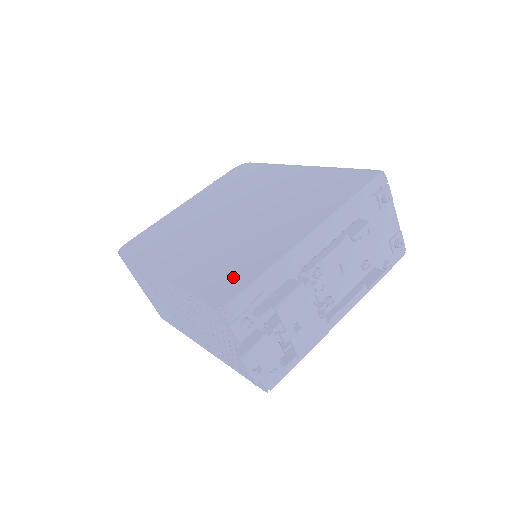
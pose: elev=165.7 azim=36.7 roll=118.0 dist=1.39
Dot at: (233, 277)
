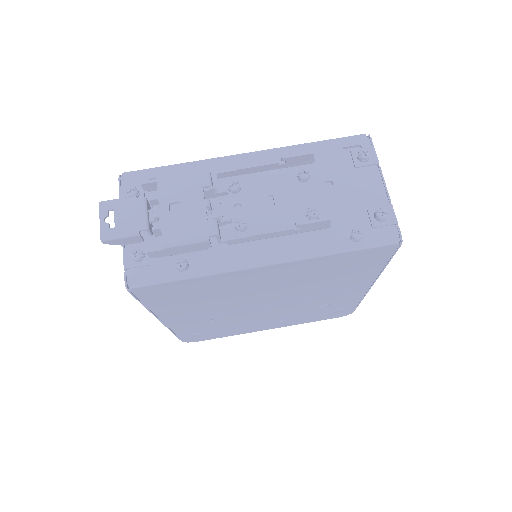
Dot at: occluded
